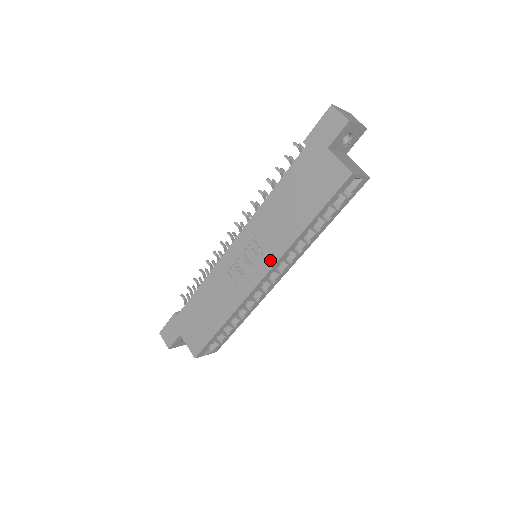
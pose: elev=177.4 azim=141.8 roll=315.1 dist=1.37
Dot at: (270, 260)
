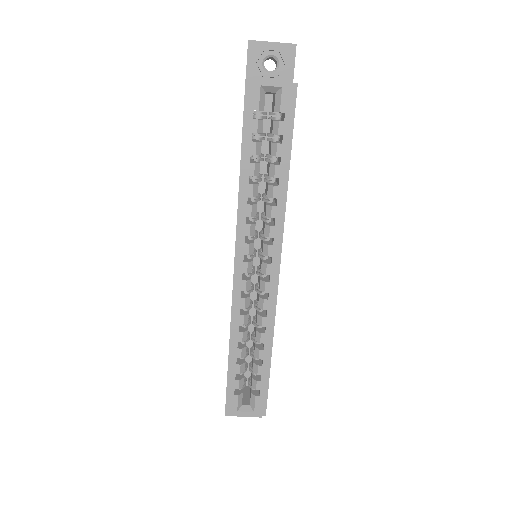
Dot at: occluded
